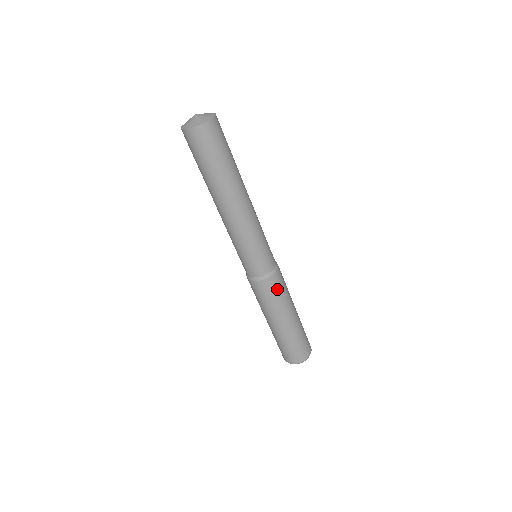
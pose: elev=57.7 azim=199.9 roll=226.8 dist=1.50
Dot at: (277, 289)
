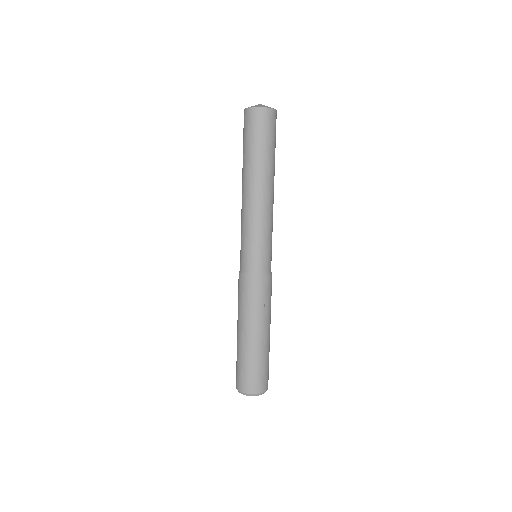
Dot at: (257, 295)
